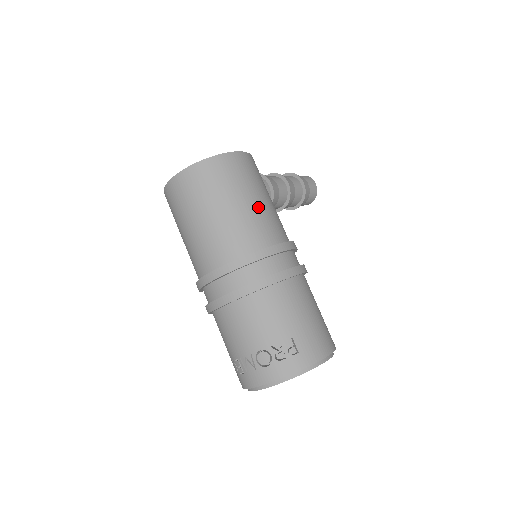
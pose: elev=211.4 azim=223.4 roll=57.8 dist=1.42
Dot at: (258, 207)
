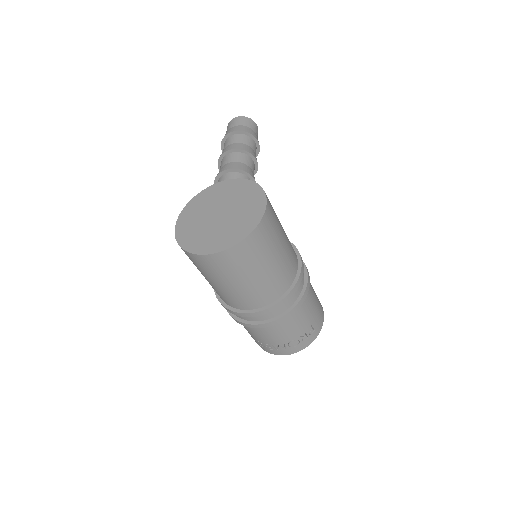
Dot at: (286, 249)
